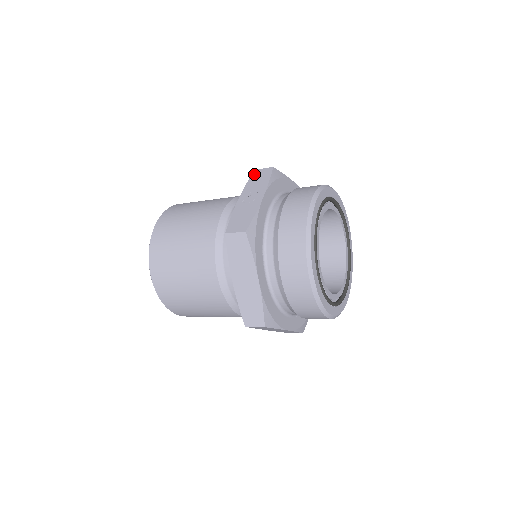
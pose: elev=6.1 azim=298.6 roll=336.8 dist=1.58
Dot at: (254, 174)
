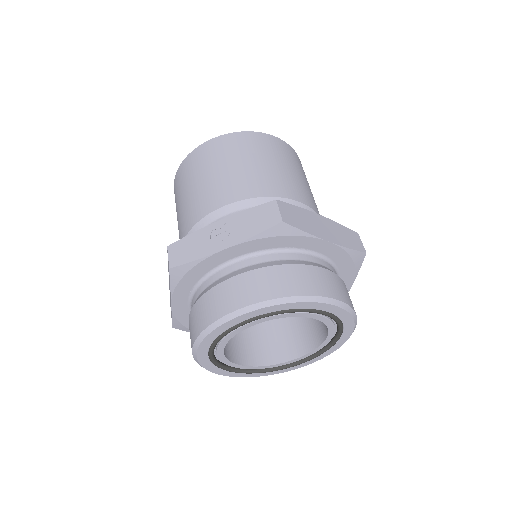
Dot at: (267, 205)
